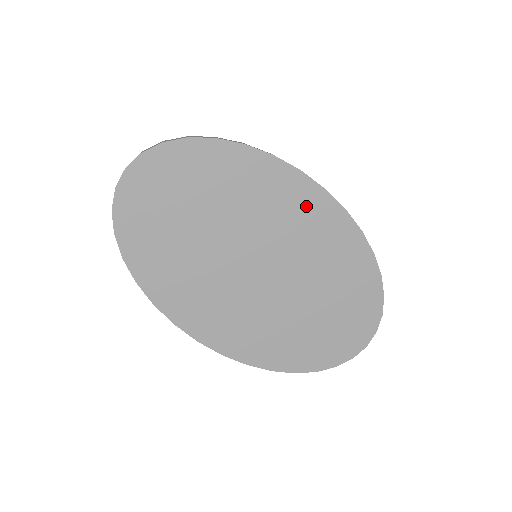
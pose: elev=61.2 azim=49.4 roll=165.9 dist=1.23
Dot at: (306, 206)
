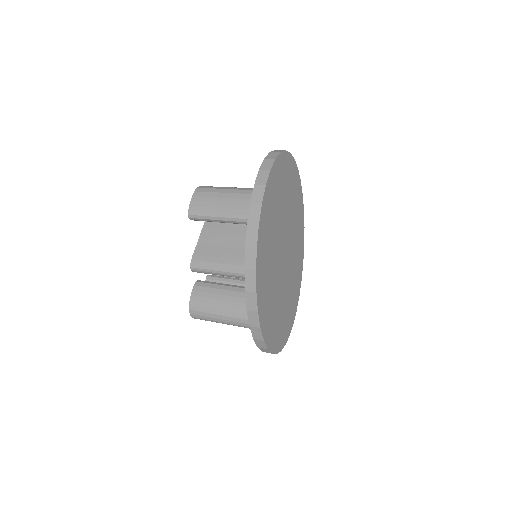
Dot at: (300, 245)
